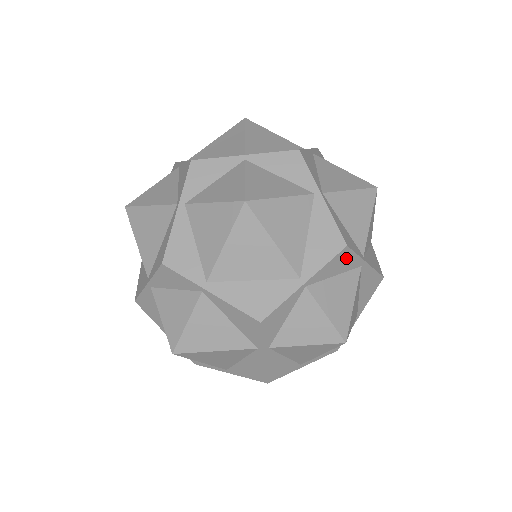
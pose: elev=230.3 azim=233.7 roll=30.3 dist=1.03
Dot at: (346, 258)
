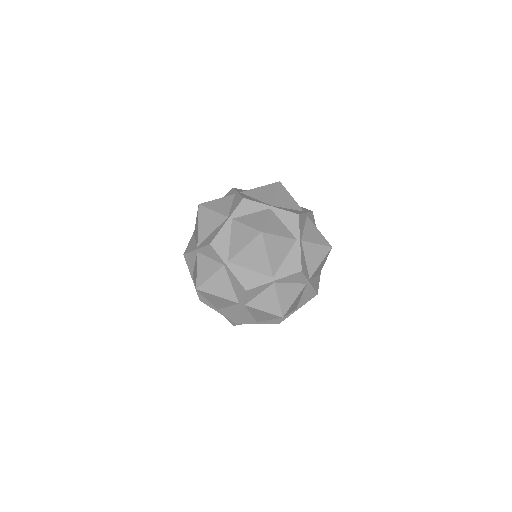
Dot at: occluded
